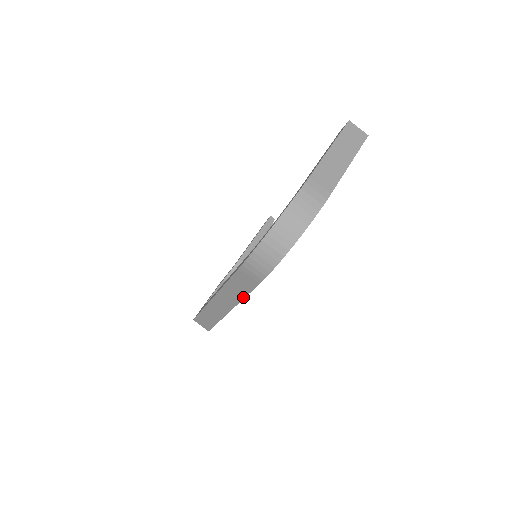
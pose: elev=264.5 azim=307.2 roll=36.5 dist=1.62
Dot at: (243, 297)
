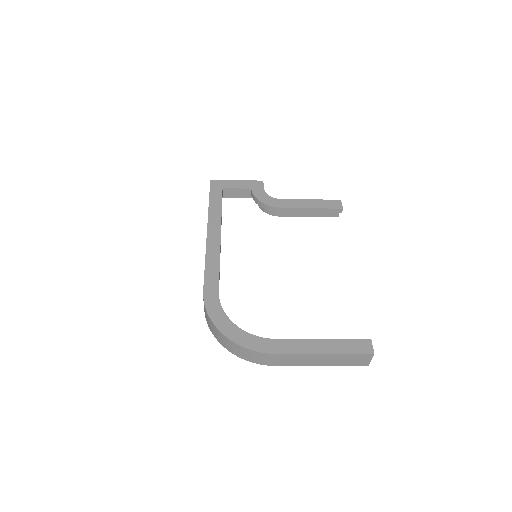
Dot at: occluded
